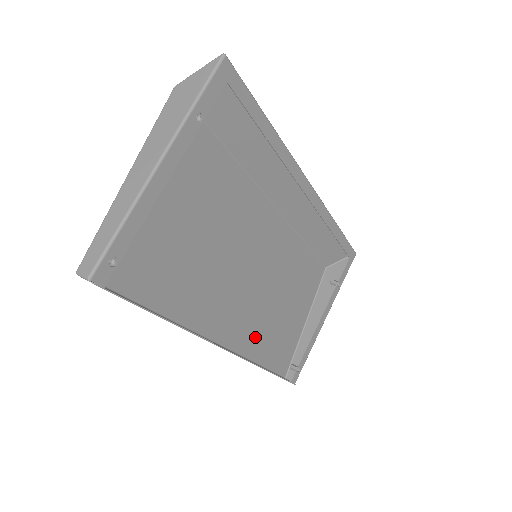
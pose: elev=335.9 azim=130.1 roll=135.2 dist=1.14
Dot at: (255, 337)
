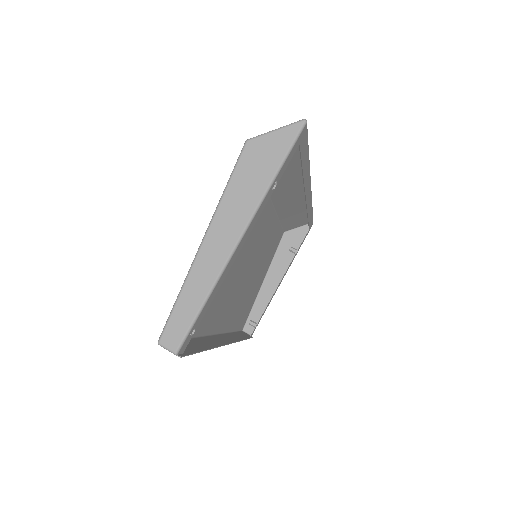
Dot at: (236, 313)
